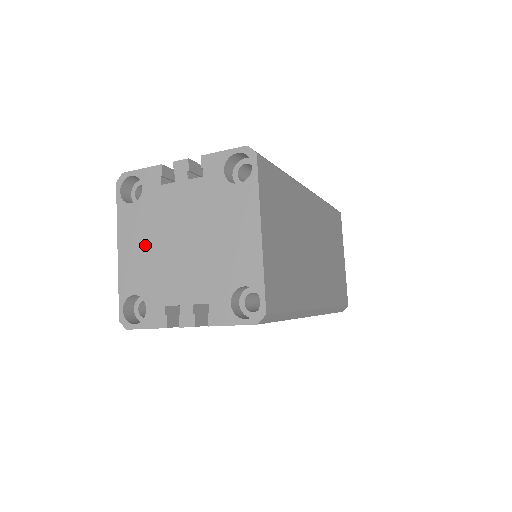
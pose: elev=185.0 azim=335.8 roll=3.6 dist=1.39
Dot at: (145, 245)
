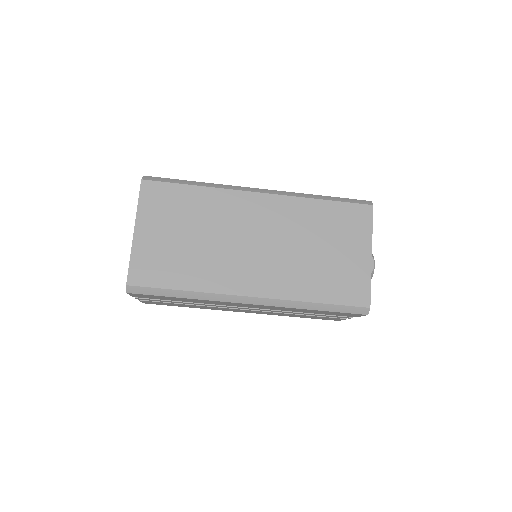
Dot at: occluded
